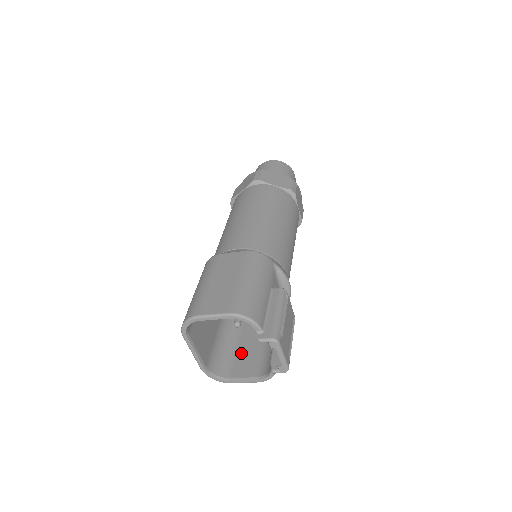
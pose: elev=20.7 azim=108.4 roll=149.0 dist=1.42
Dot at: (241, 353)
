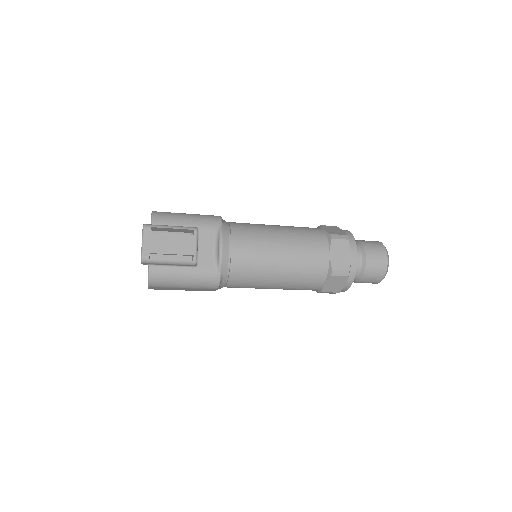
Dot at: occluded
